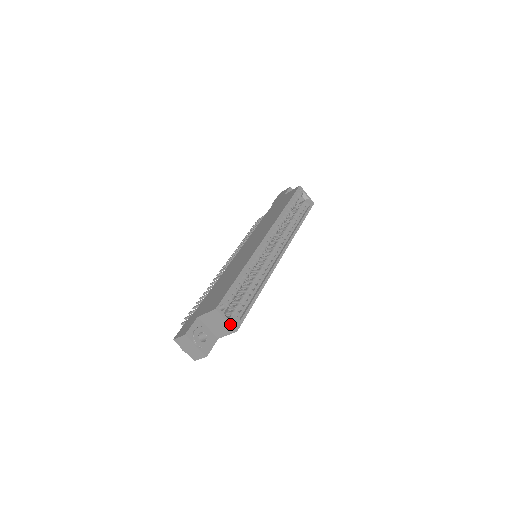
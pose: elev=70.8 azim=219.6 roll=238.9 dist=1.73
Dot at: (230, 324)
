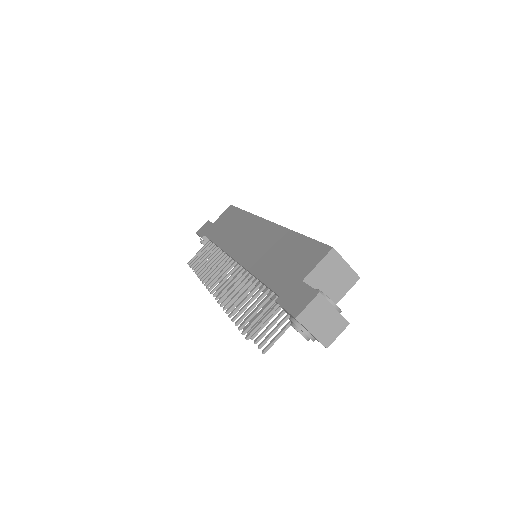
Dot at: (351, 268)
